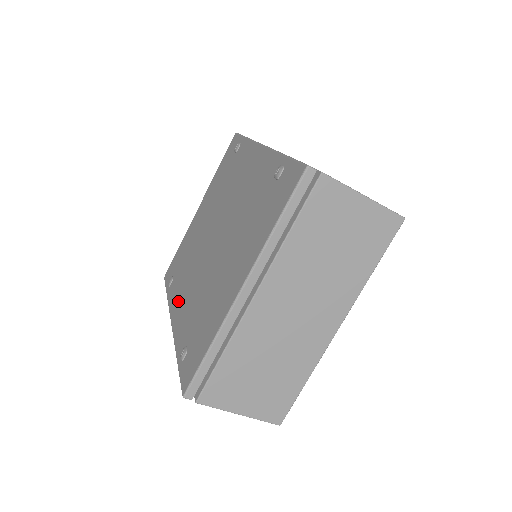
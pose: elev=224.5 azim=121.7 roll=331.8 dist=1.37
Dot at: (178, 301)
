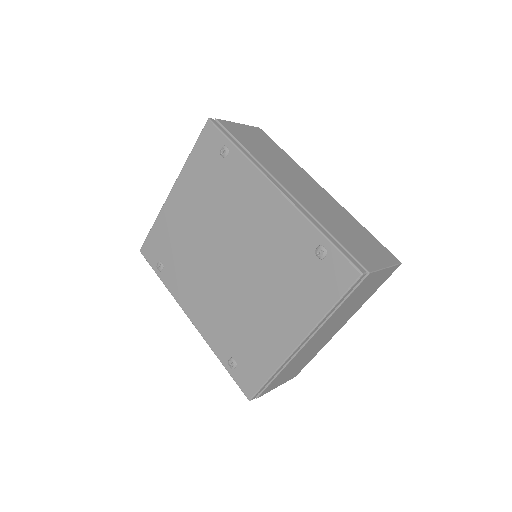
Dot at: (191, 301)
